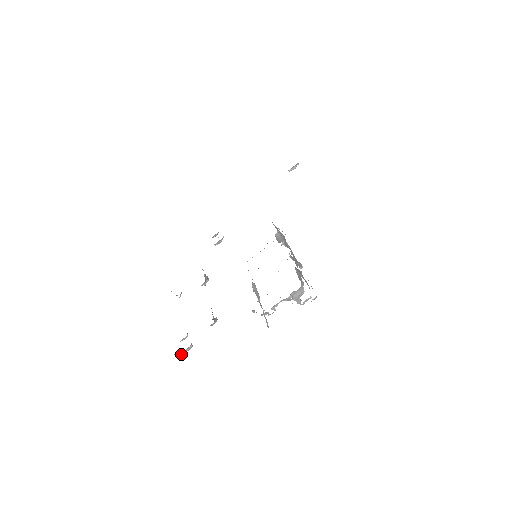
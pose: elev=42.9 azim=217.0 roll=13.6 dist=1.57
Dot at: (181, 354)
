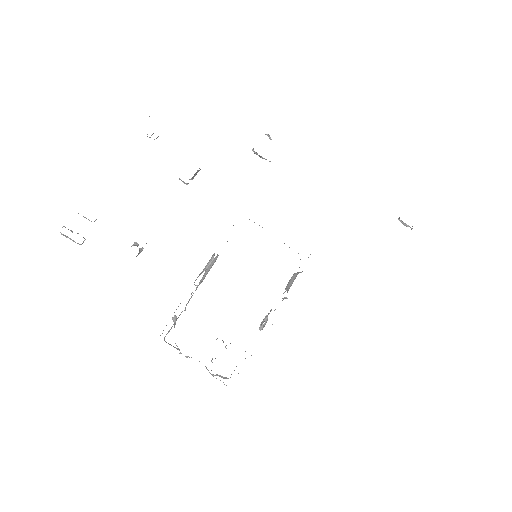
Dot at: (60, 232)
